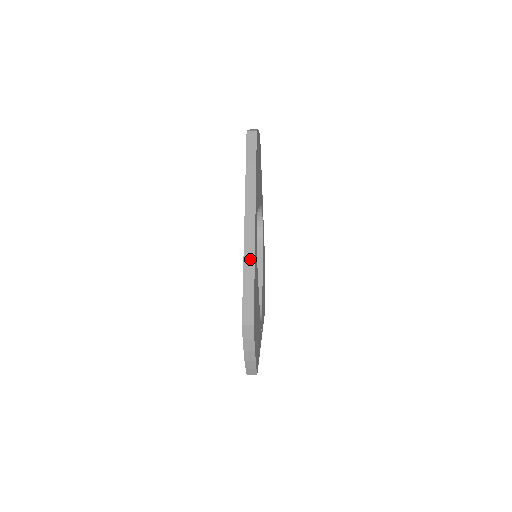
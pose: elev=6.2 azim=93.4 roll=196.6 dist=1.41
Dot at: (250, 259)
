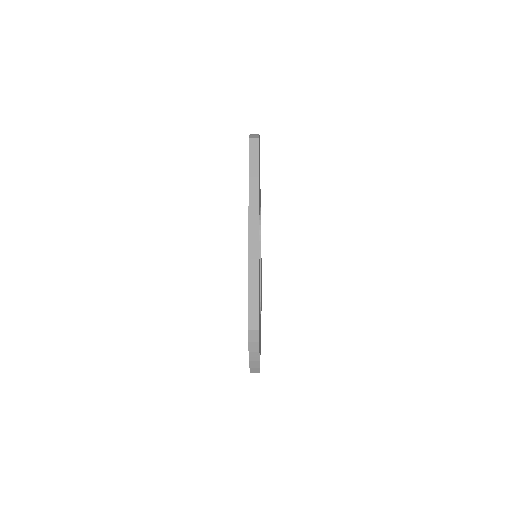
Dot at: (254, 265)
